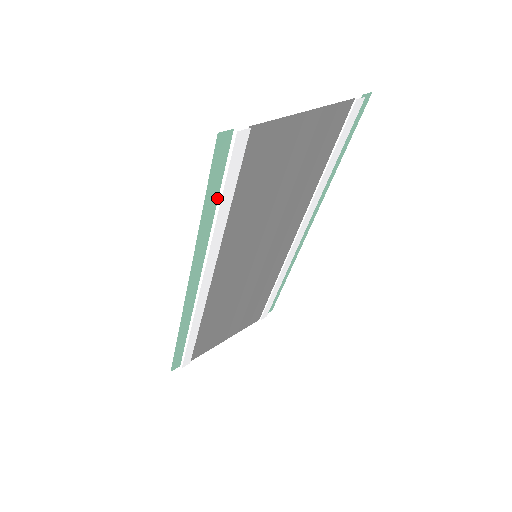
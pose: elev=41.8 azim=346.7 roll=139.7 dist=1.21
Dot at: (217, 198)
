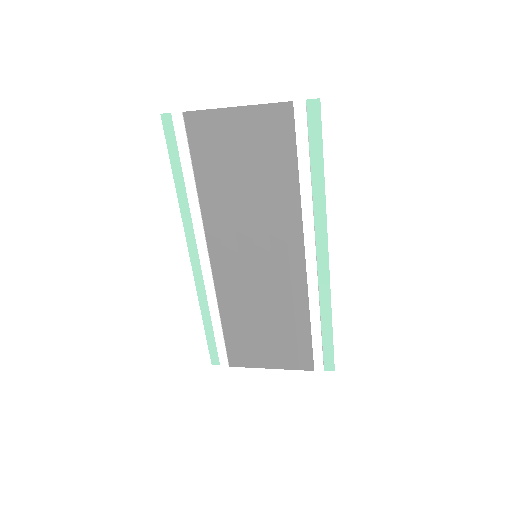
Dot at: (183, 170)
